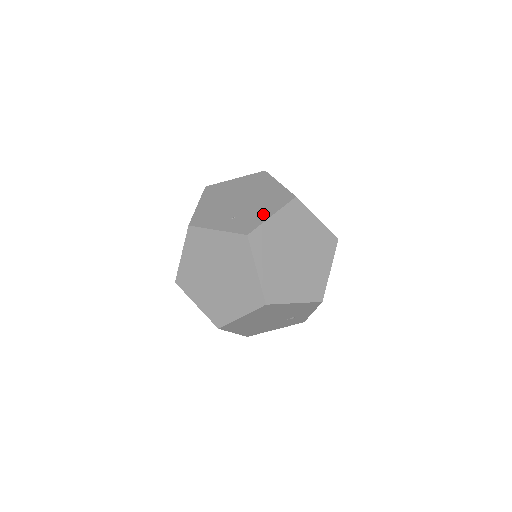
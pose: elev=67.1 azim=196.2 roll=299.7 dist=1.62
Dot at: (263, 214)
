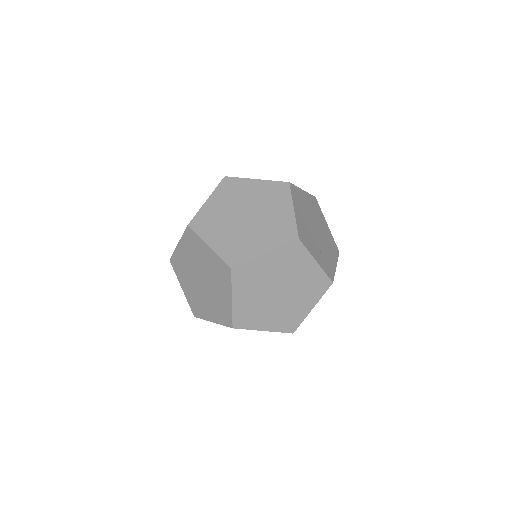
Dot at: (333, 261)
